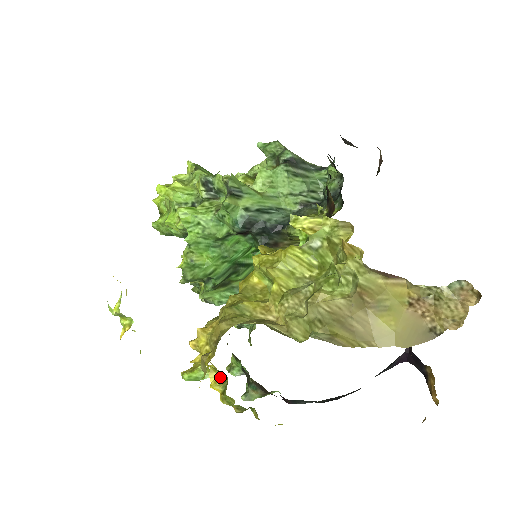
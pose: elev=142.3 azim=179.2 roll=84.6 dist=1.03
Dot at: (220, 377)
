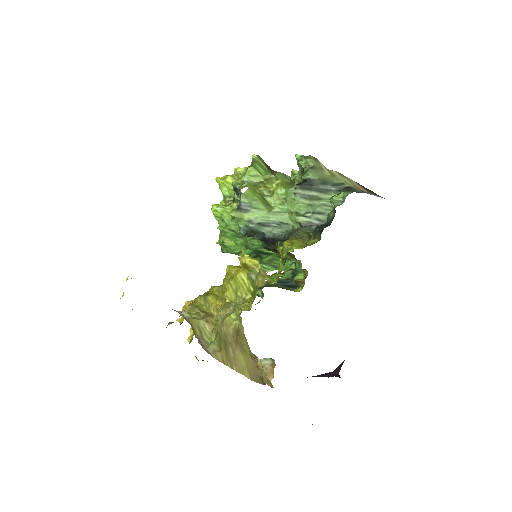
Dot at: (193, 335)
